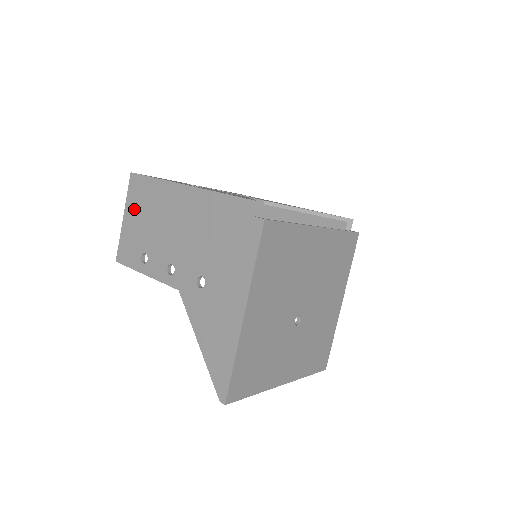
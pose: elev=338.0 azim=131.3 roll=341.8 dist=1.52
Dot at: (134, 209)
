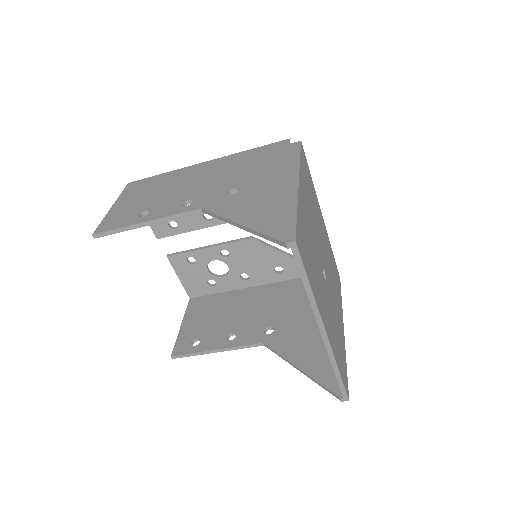
Dot at: (131, 196)
